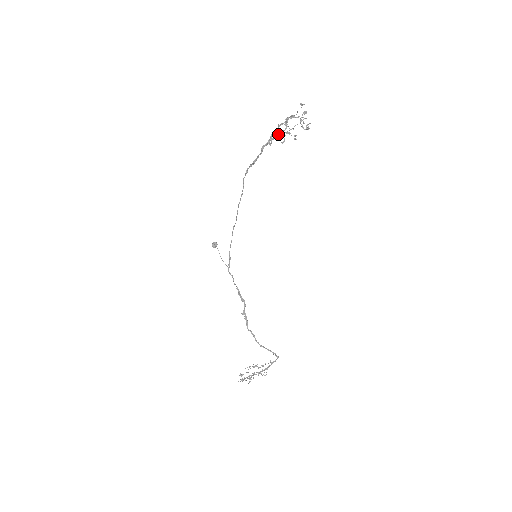
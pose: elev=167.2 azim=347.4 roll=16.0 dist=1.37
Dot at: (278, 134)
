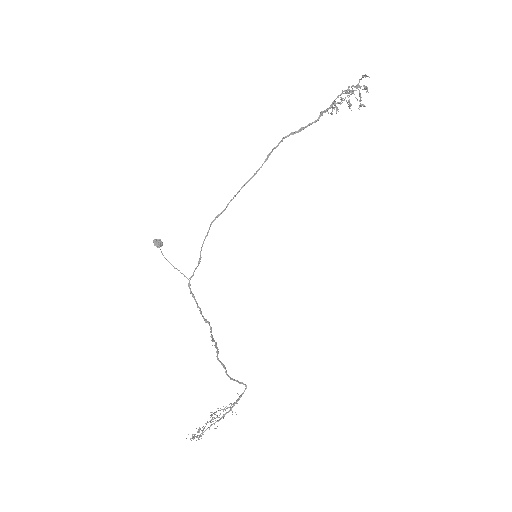
Dot at: occluded
